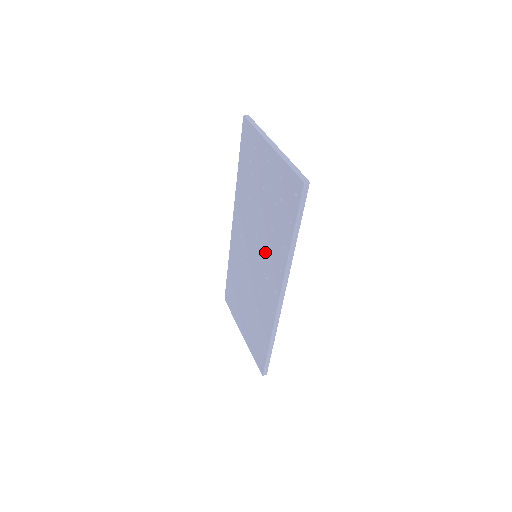
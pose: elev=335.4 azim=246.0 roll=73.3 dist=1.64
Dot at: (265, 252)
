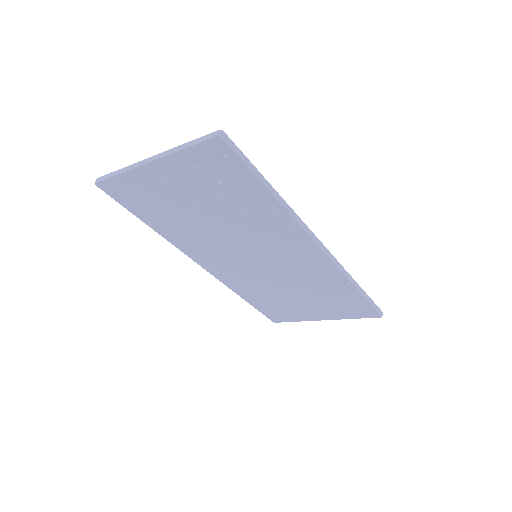
Dot at: (261, 240)
